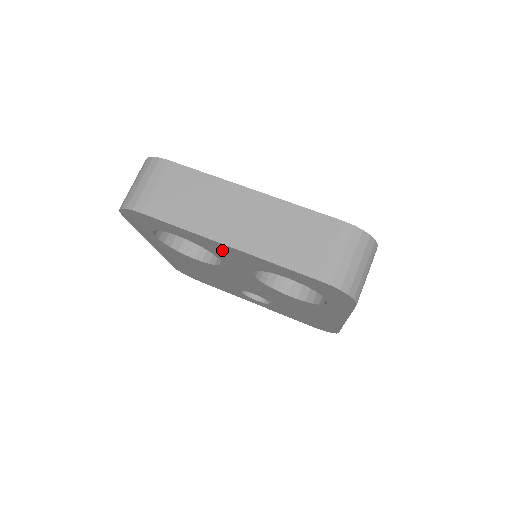
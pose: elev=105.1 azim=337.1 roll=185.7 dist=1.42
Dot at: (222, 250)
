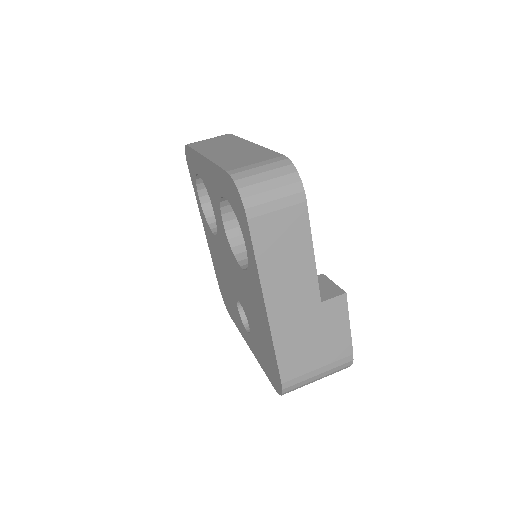
Dot at: (207, 175)
